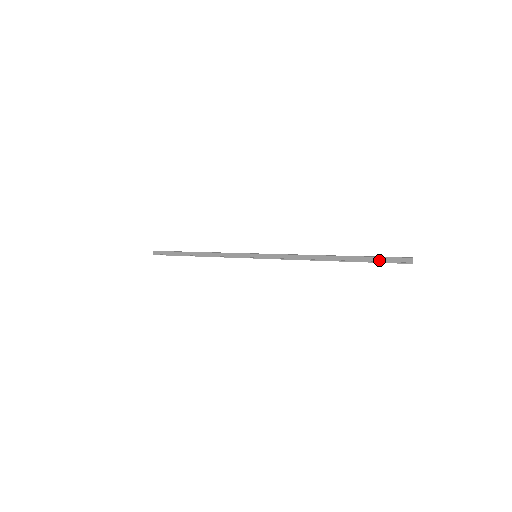
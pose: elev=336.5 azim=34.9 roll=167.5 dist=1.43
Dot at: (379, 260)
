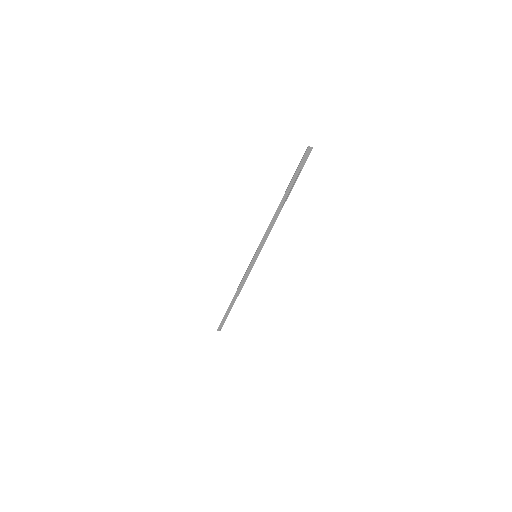
Dot at: (299, 170)
